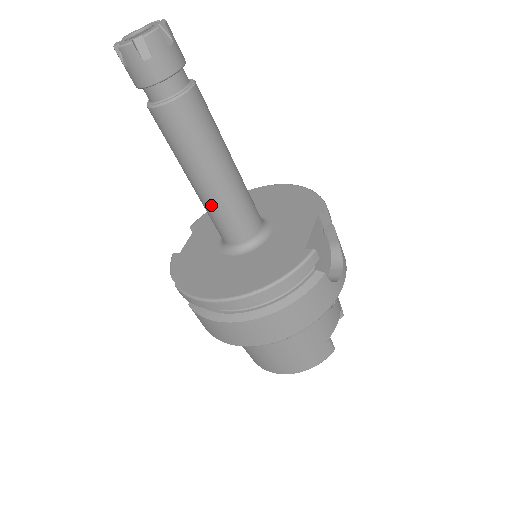
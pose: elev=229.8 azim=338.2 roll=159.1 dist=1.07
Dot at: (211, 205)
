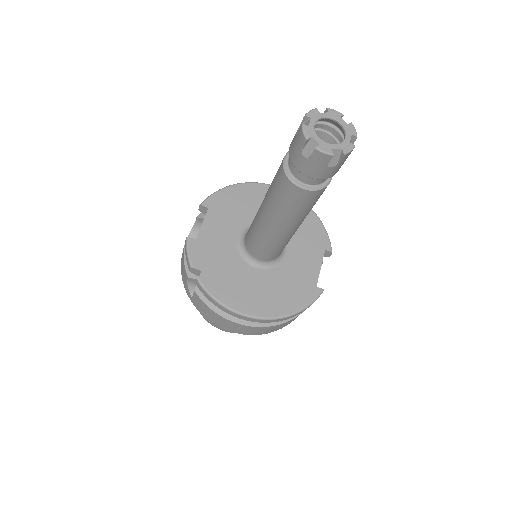
Dot at: (269, 240)
